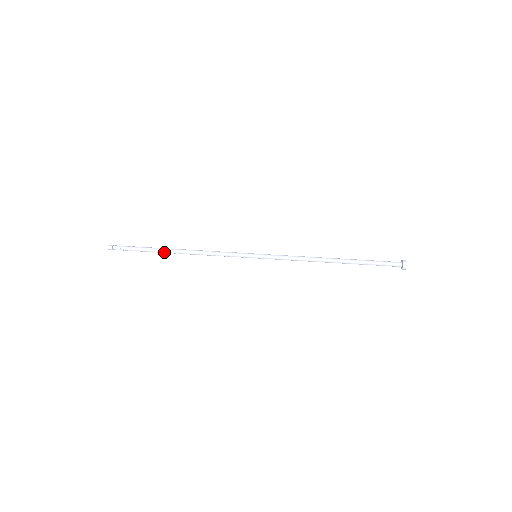
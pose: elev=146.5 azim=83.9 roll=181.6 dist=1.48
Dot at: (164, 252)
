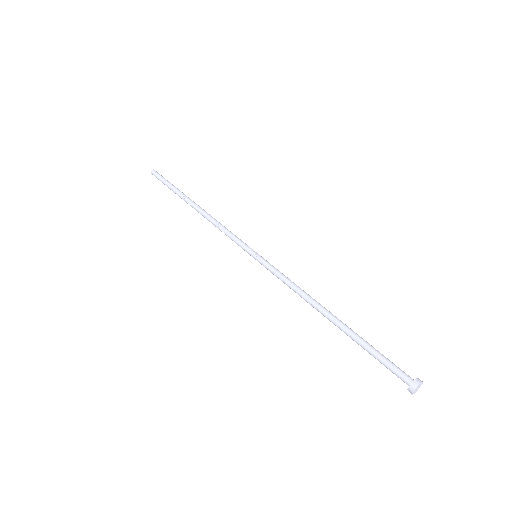
Dot at: (186, 202)
